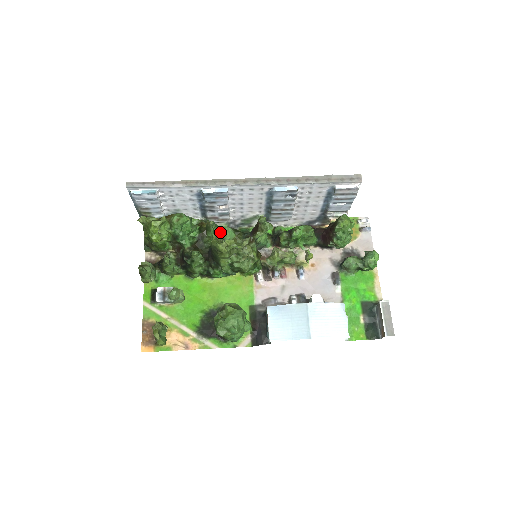
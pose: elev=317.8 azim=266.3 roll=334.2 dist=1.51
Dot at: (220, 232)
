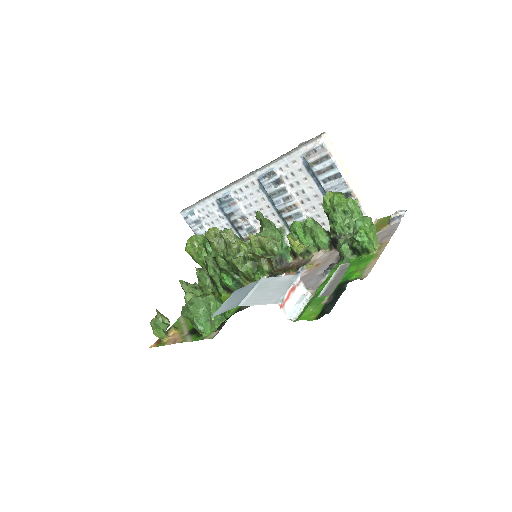
Dot at: occluded
